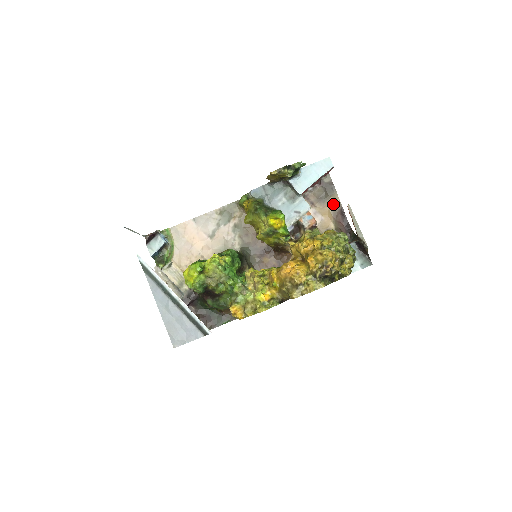
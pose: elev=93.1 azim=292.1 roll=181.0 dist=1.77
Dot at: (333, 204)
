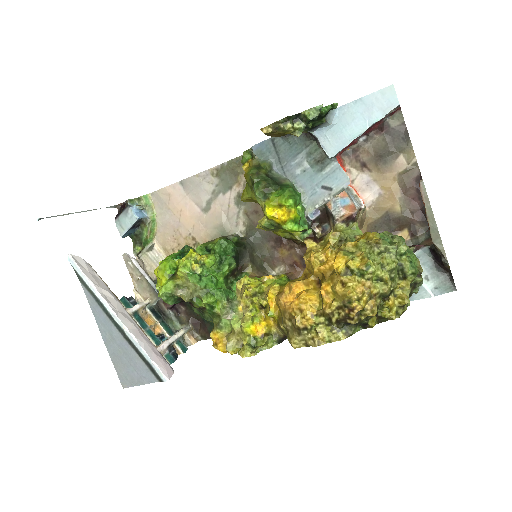
Dot at: (403, 167)
